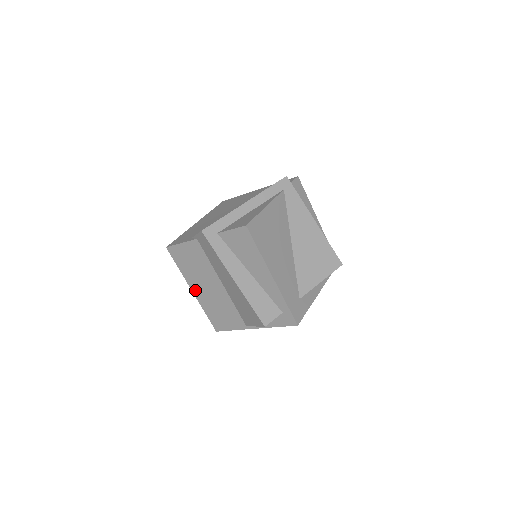
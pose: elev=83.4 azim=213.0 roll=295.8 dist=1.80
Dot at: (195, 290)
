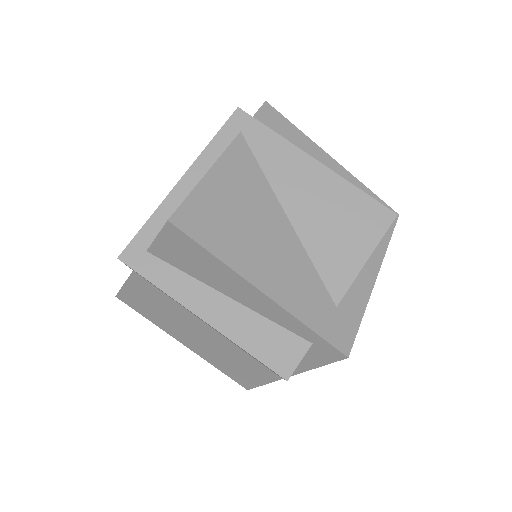
Dot at: (185, 342)
